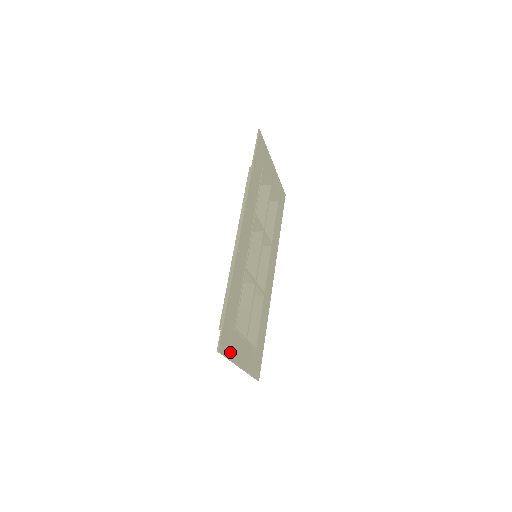
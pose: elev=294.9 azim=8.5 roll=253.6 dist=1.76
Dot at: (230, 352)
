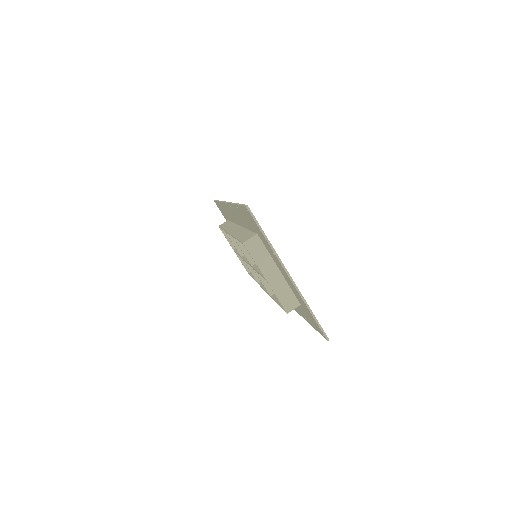
Dot at: occluded
